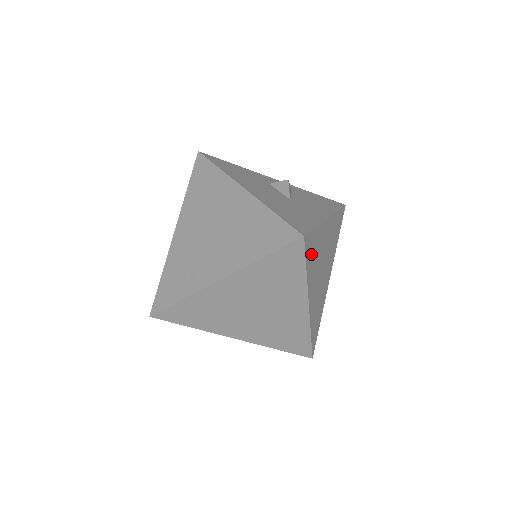
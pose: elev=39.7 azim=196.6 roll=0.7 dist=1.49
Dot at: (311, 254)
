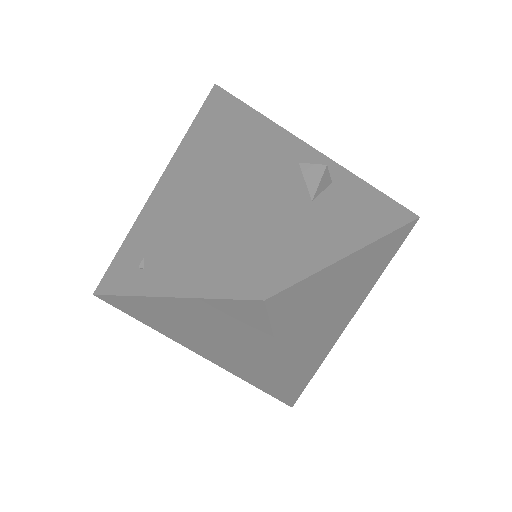
Dot at: (292, 311)
